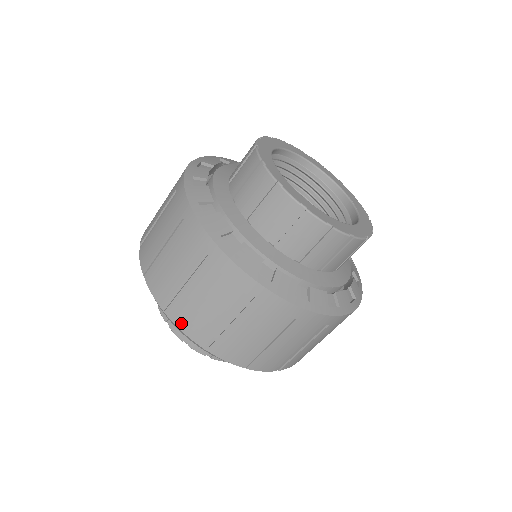
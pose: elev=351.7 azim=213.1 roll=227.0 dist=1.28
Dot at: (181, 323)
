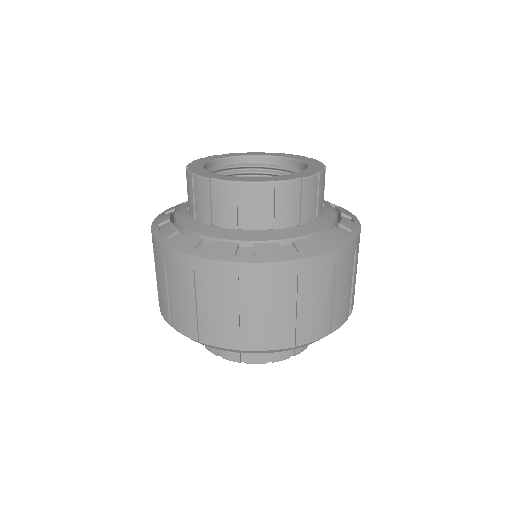
Dot at: (261, 345)
